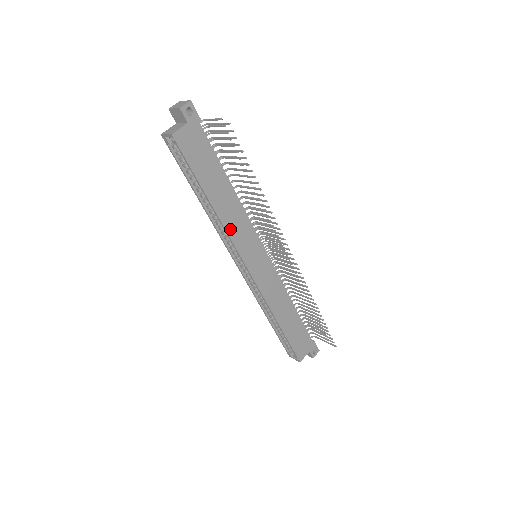
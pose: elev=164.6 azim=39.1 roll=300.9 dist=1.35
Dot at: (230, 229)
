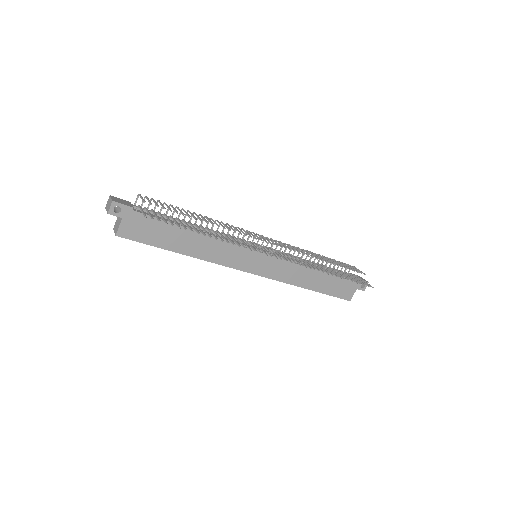
Dot at: (215, 259)
